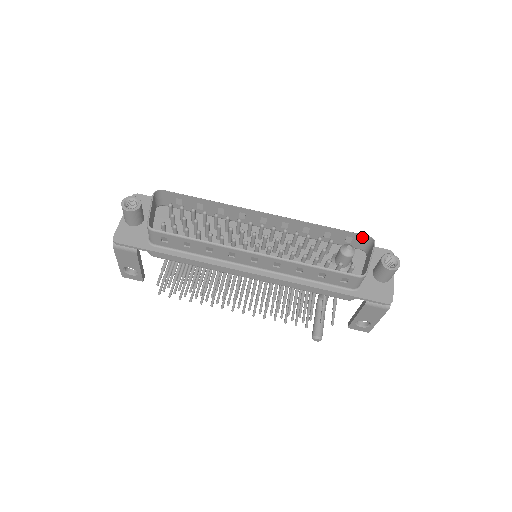
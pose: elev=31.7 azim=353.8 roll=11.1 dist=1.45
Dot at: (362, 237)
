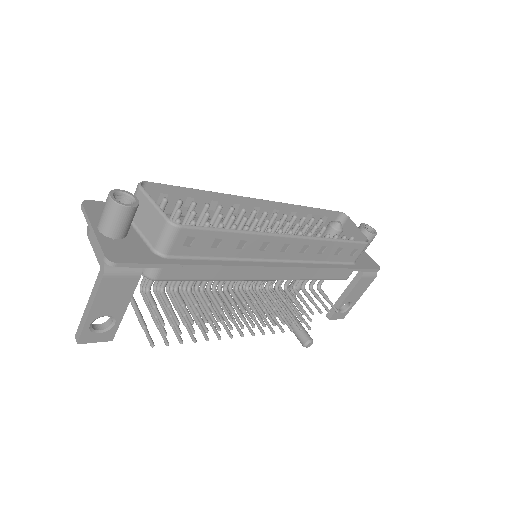
Dot at: (335, 214)
